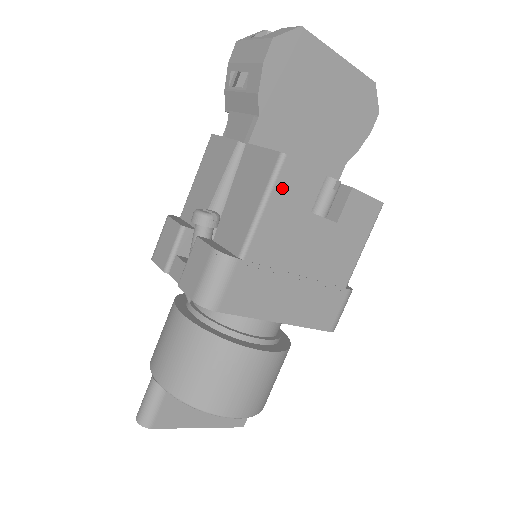
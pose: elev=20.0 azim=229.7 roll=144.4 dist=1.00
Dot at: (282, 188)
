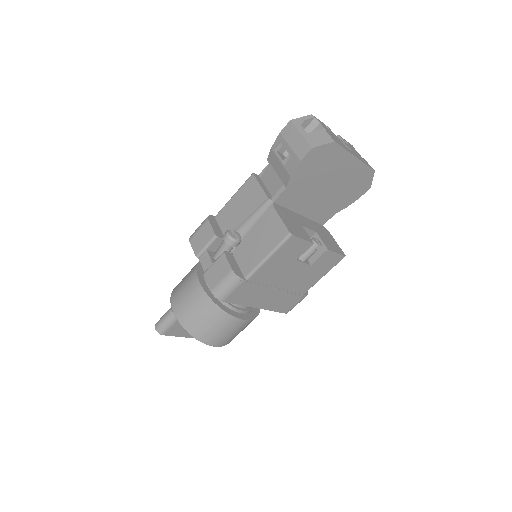
Dot at: (283, 250)
